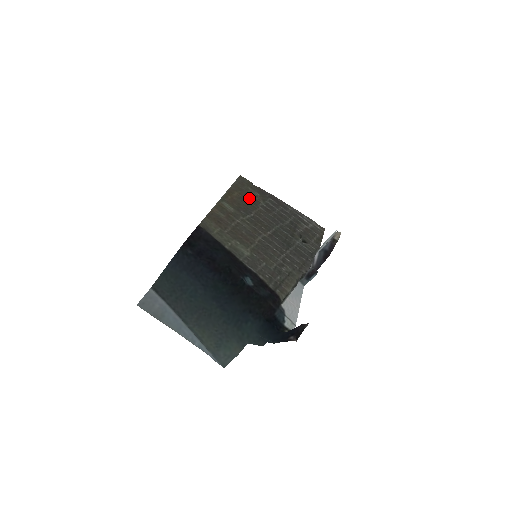
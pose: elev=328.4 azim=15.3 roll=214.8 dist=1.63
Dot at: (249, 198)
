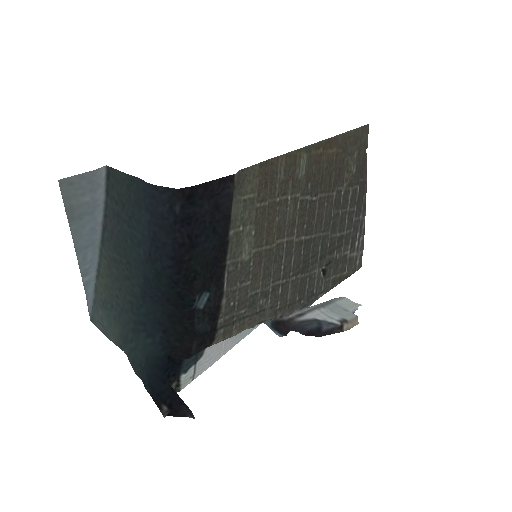
Dot at: (339, 169)
